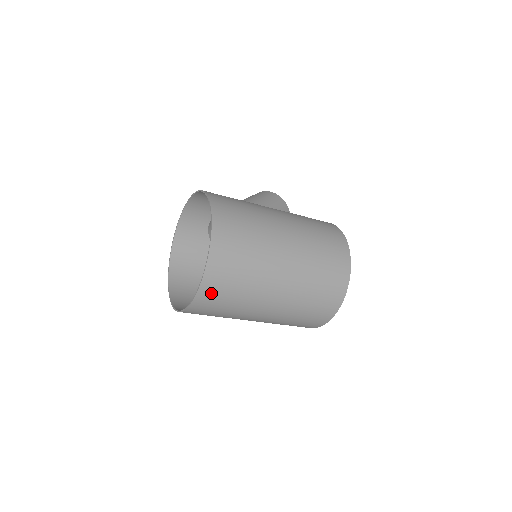
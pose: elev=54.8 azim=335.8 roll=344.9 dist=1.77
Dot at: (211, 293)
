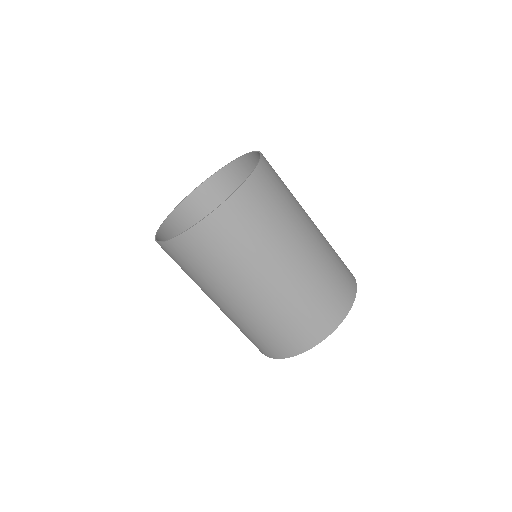
Dot at: (239, 211)
